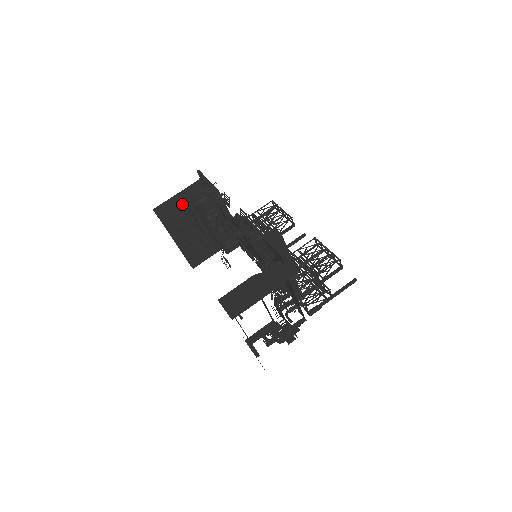
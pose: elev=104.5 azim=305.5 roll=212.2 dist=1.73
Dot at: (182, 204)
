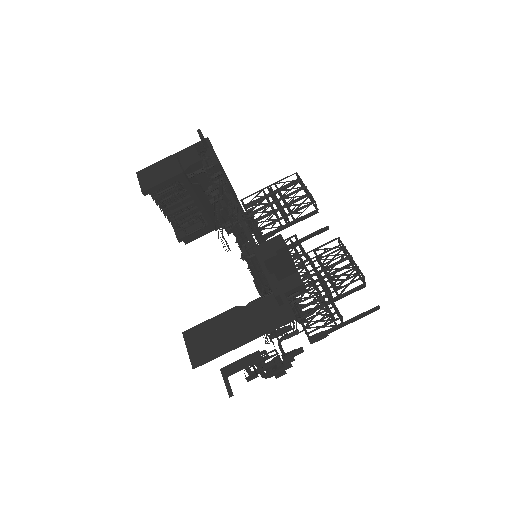
Dot at: (172, 173)
